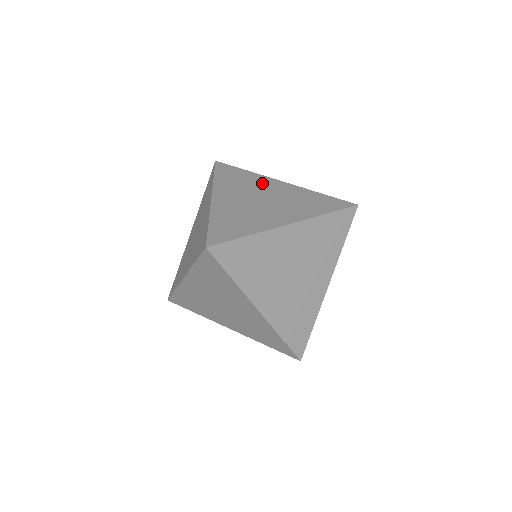
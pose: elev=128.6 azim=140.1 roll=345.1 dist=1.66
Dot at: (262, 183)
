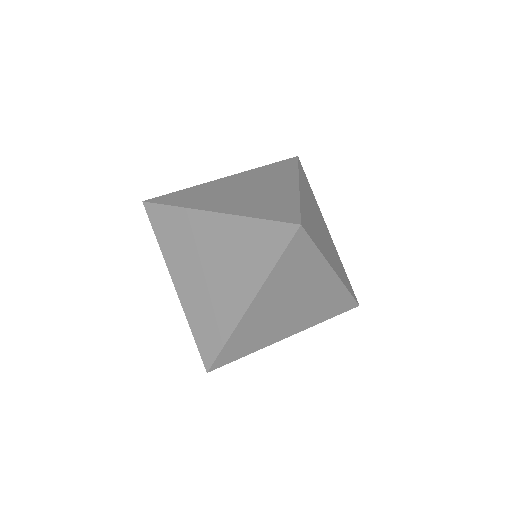
Dot at: (314, 278)
